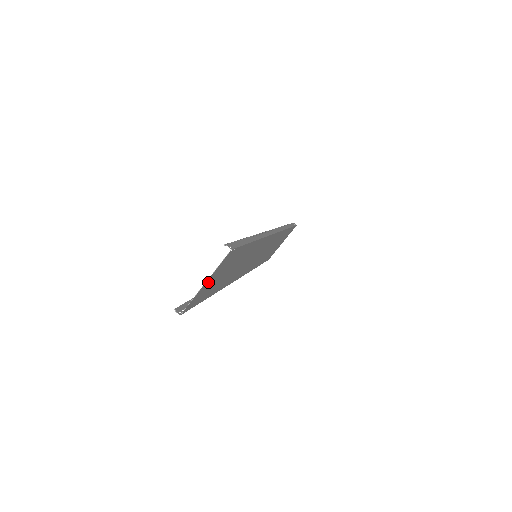
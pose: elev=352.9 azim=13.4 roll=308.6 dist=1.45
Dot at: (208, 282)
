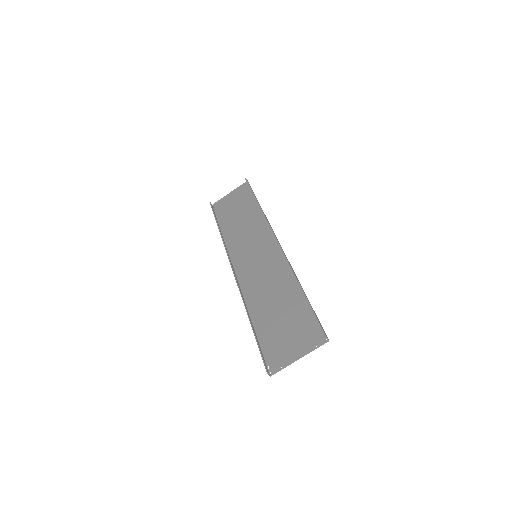
Dot at: (295, 352)
